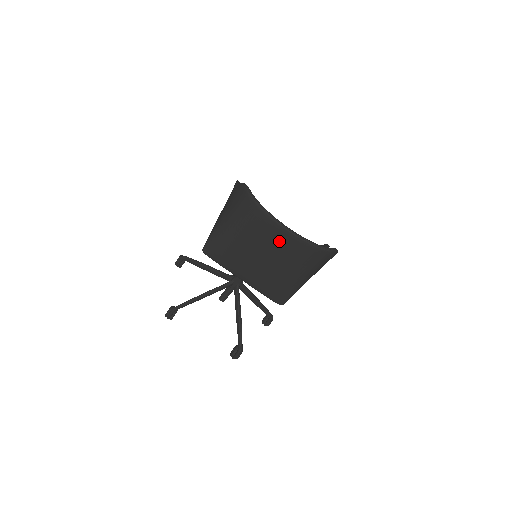
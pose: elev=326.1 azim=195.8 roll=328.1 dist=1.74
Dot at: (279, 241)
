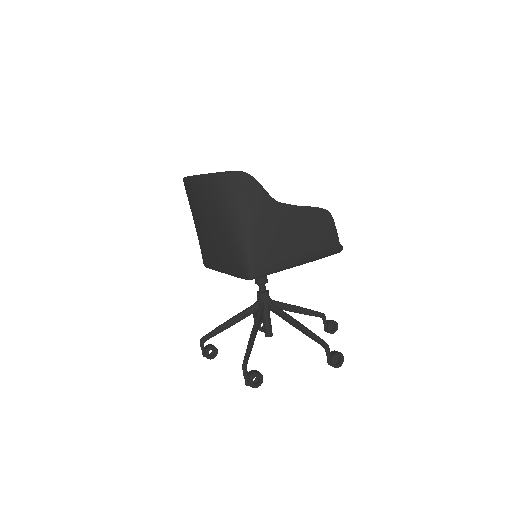
Dot at: (195, 194)
